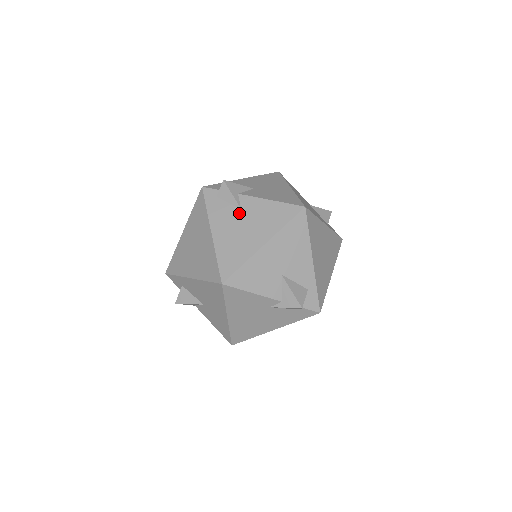
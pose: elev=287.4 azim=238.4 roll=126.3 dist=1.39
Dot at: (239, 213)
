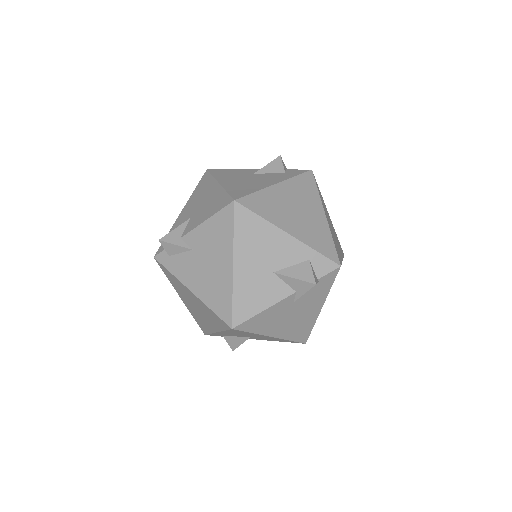
Dot at: (194, 255)
